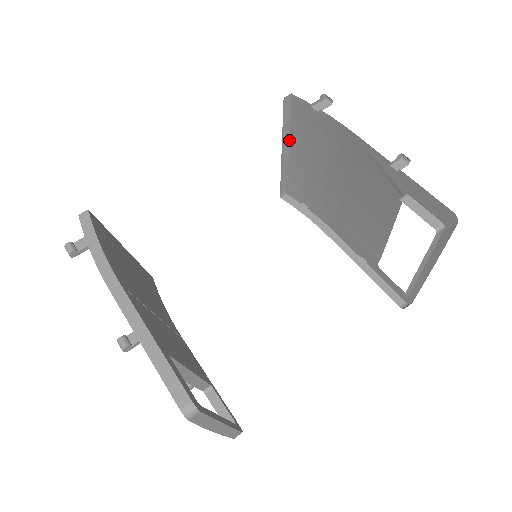
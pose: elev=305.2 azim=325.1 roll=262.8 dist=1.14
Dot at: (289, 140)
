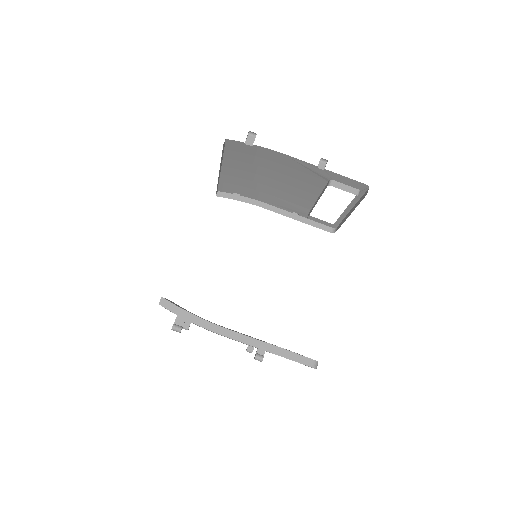
Dot at: (222, 162)
